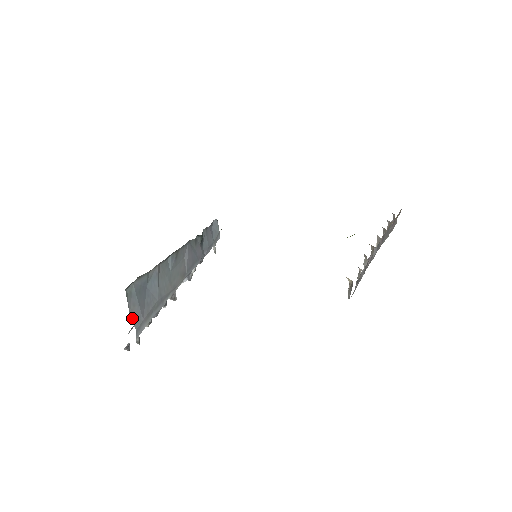
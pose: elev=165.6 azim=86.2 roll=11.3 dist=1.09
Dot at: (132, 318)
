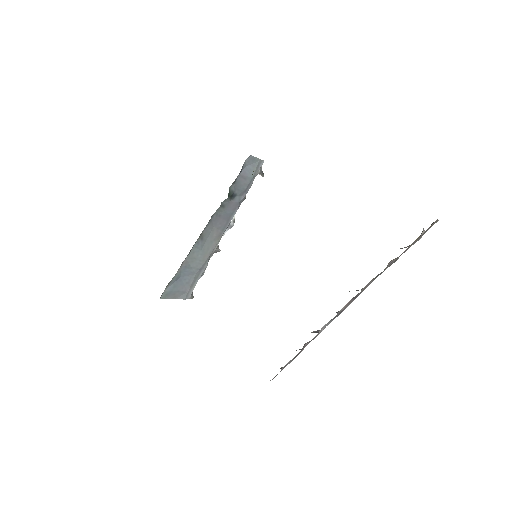
Dot at: (177, 298)
